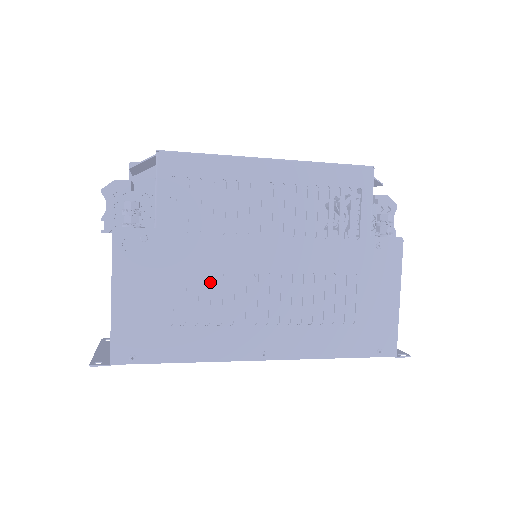
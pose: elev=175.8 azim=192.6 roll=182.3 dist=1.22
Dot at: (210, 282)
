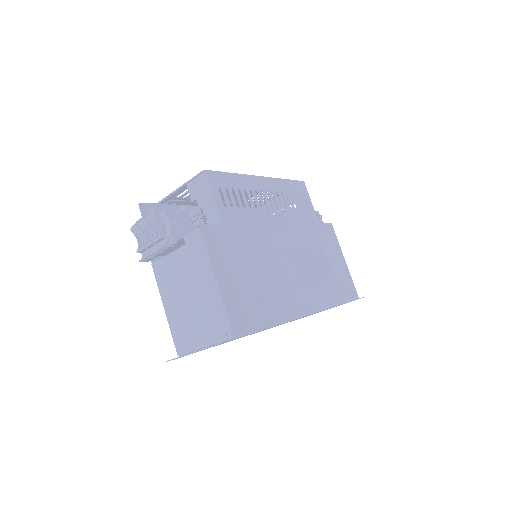
Dot at: occluded
